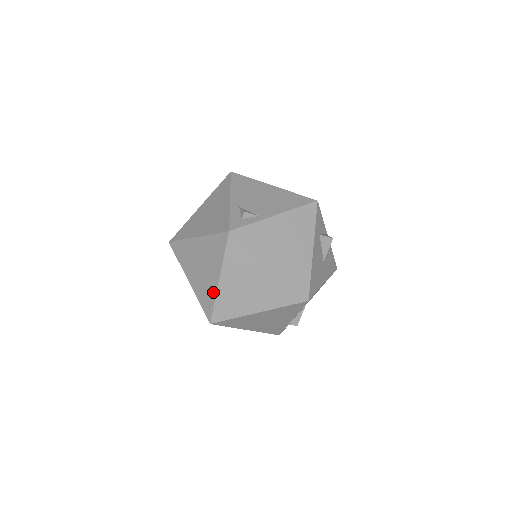
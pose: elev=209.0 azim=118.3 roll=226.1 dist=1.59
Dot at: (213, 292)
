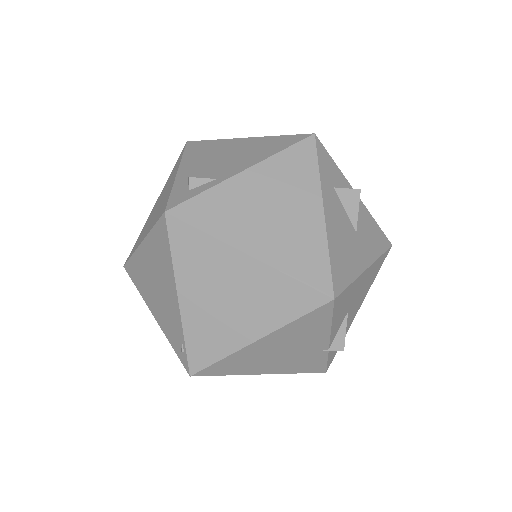
Dot at: (178, 322)
